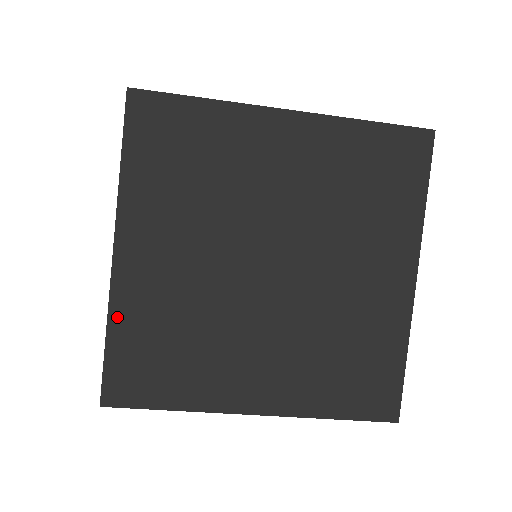
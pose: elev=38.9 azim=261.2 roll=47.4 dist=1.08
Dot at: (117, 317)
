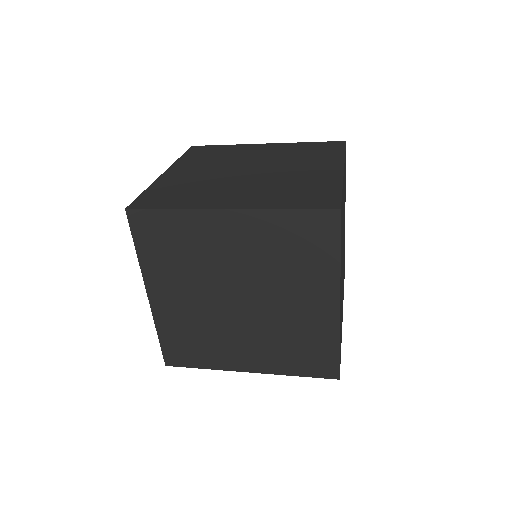
Dot at: (160, 327)
